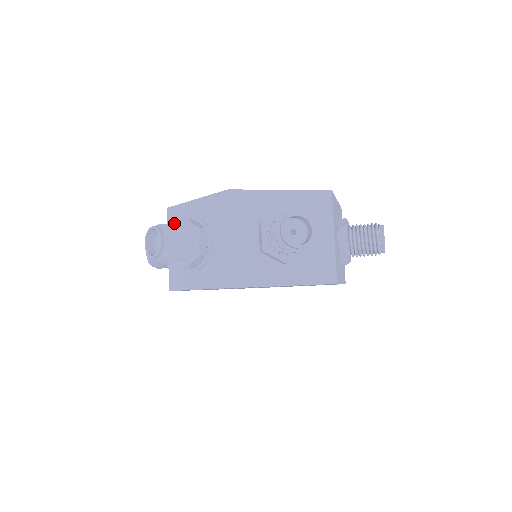
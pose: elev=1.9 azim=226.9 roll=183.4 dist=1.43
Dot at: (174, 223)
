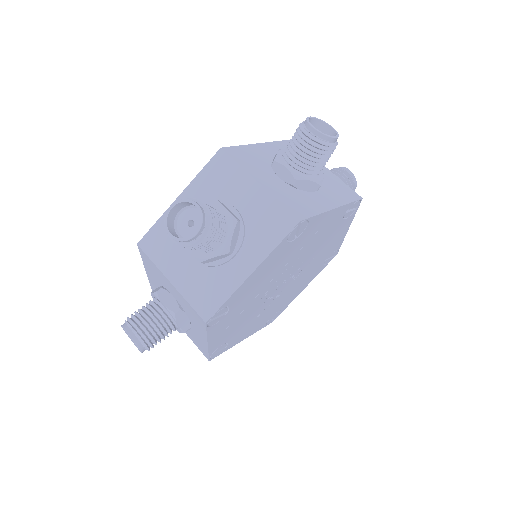
Dot at: (161, 247)
